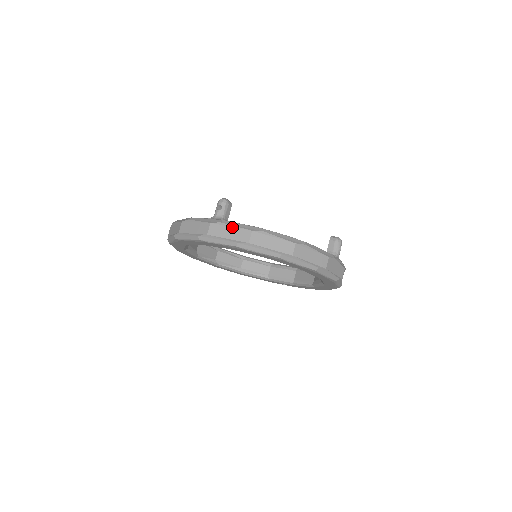
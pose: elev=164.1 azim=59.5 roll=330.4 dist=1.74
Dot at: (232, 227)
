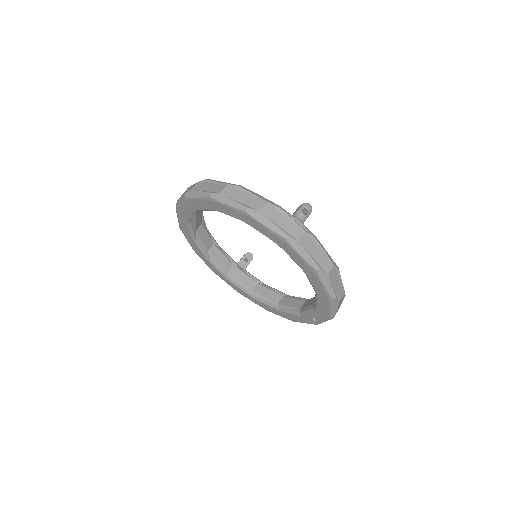
Dot at: (192, 186)
